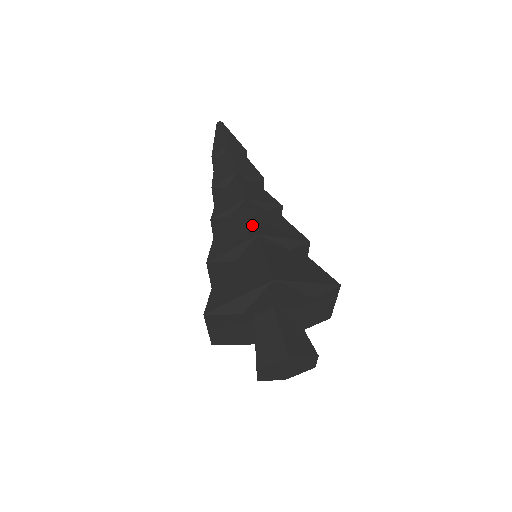
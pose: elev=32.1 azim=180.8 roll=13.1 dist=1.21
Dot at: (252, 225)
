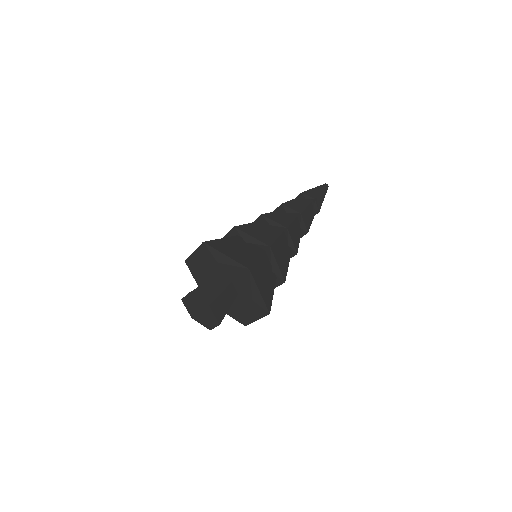
Dot at: (243, 225)
